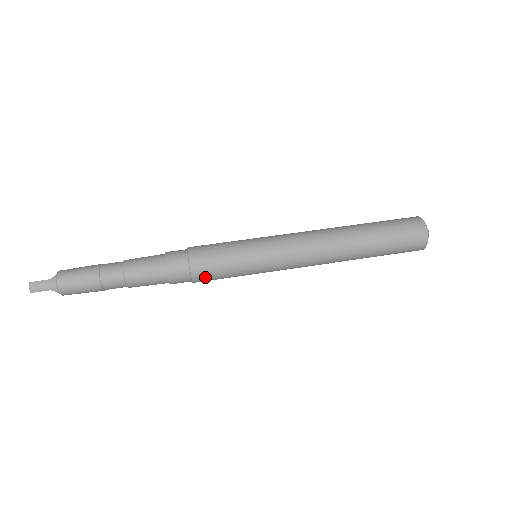
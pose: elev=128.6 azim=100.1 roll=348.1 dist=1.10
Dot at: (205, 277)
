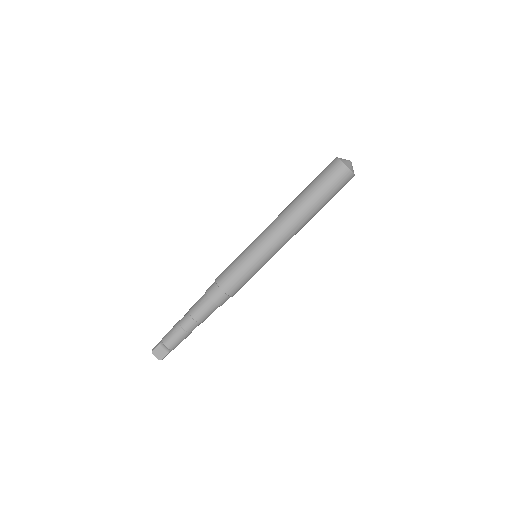
Dot at: occluded
